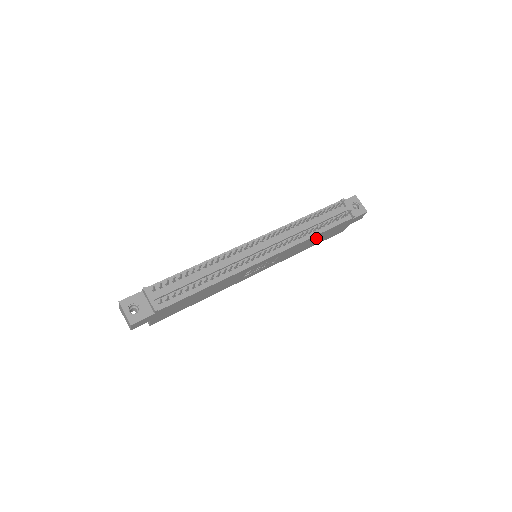
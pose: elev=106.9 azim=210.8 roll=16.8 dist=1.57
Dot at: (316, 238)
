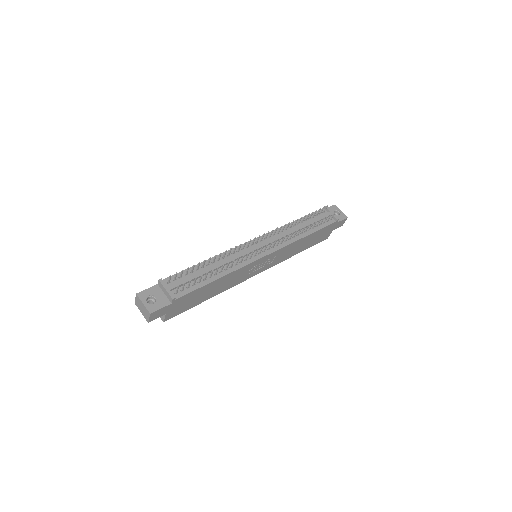
Dot at: (307, 240)
